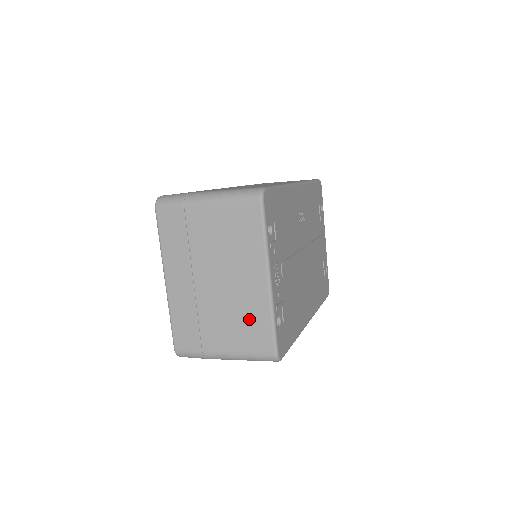
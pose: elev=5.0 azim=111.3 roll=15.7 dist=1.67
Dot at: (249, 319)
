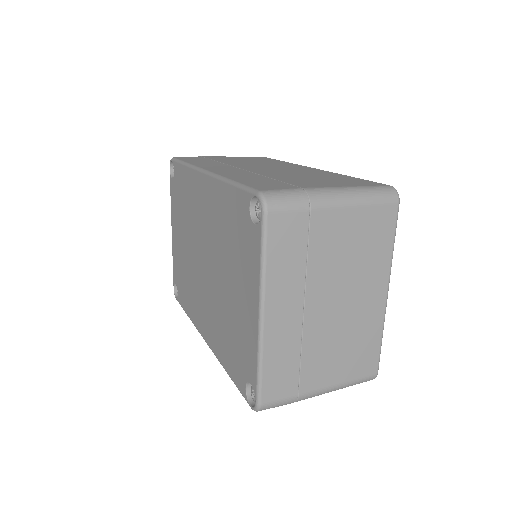
Dot at: (360, 342)
